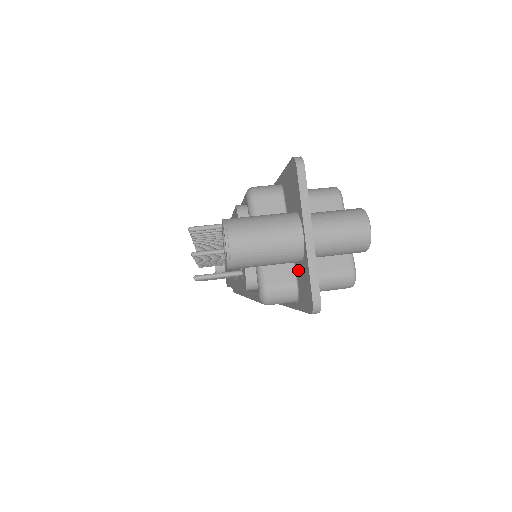
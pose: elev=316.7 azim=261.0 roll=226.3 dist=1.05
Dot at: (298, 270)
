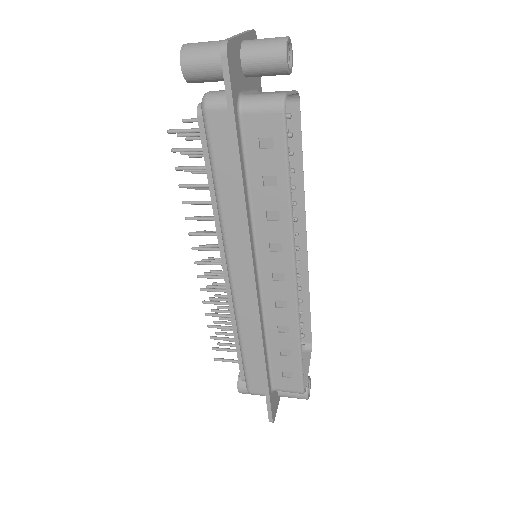
Dot at: occluded
